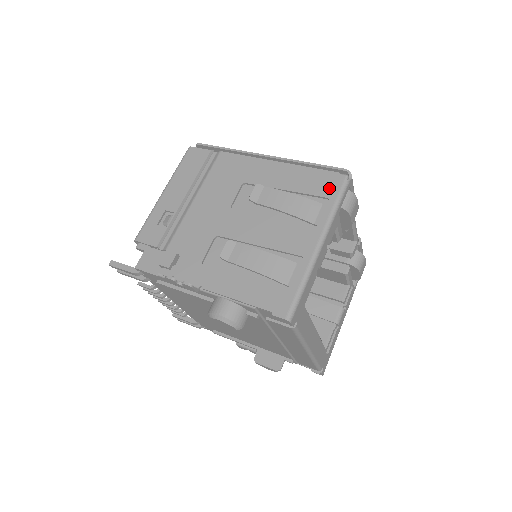
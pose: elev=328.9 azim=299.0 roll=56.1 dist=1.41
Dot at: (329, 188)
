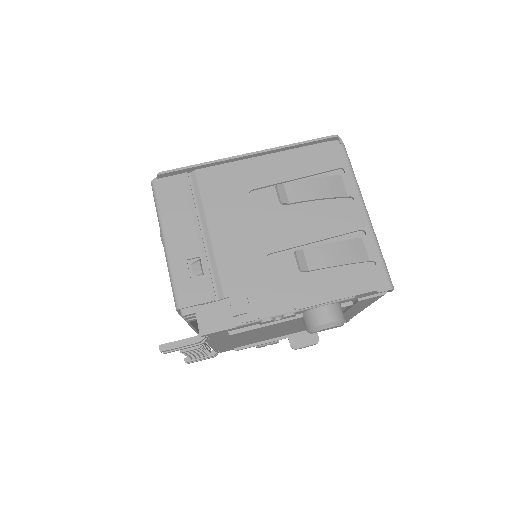
Dot at: (335, 158)
